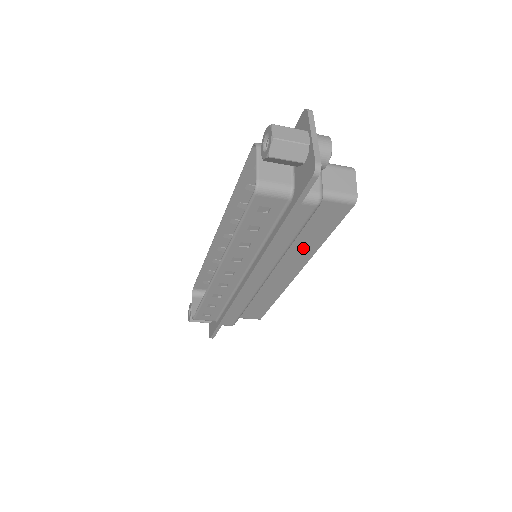
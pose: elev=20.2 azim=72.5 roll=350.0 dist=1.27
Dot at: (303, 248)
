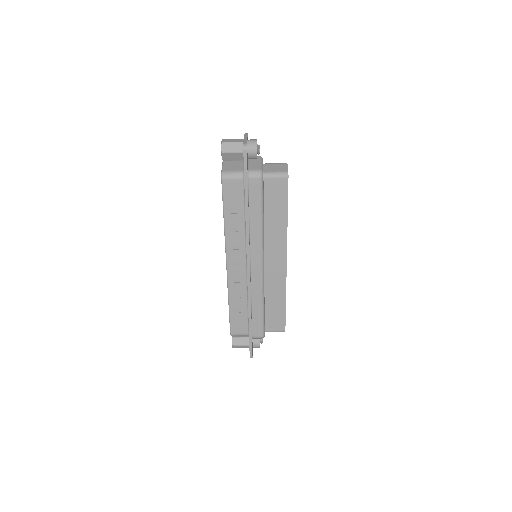
Dot at: (276, 229)
